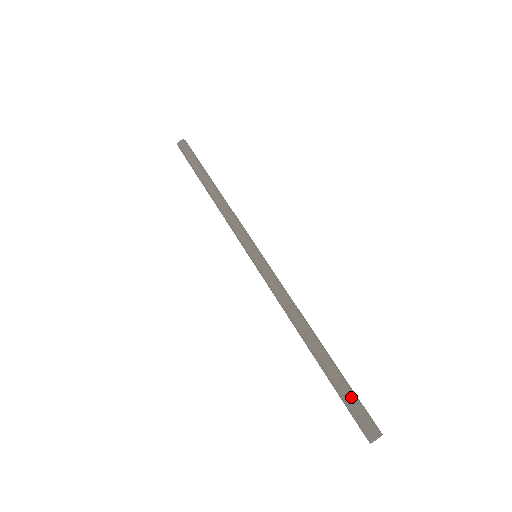
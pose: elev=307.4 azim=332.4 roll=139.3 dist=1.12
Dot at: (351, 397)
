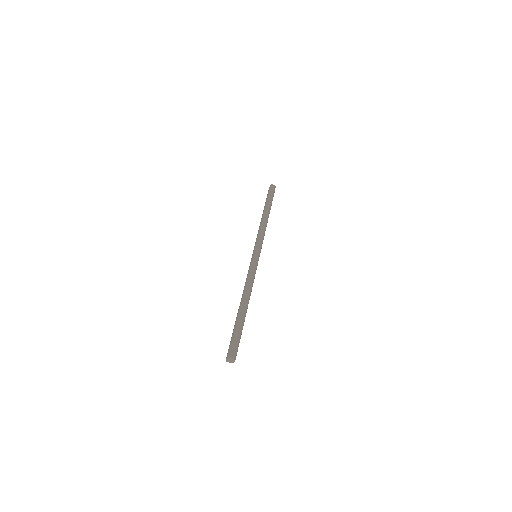
Dot at: (237, 336)
